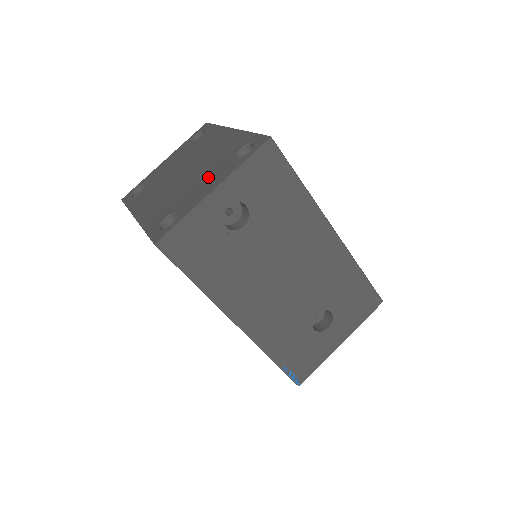
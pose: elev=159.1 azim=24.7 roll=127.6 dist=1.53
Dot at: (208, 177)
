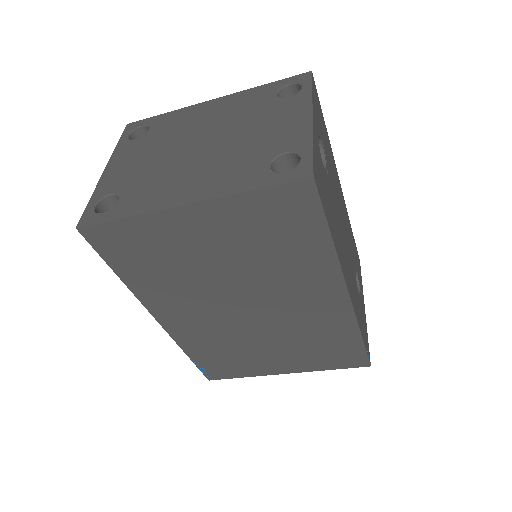
Dot at: (271, 121)
